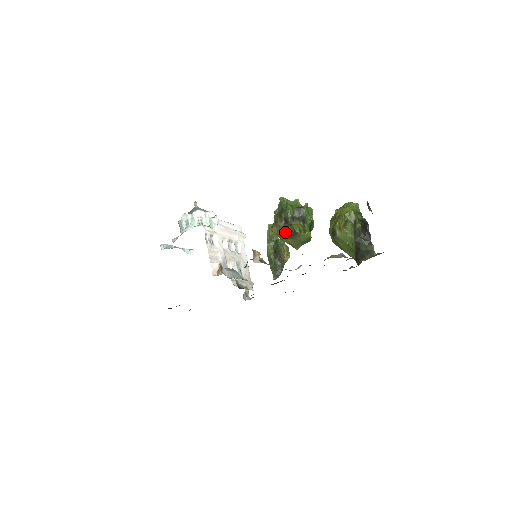
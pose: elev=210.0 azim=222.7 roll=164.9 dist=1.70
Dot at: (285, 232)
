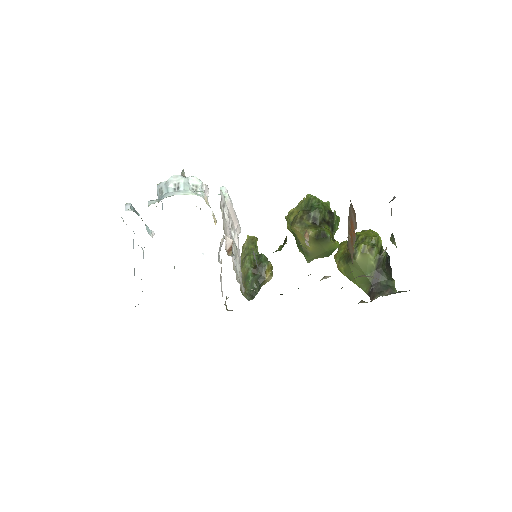
Dot at: (315, 232)
